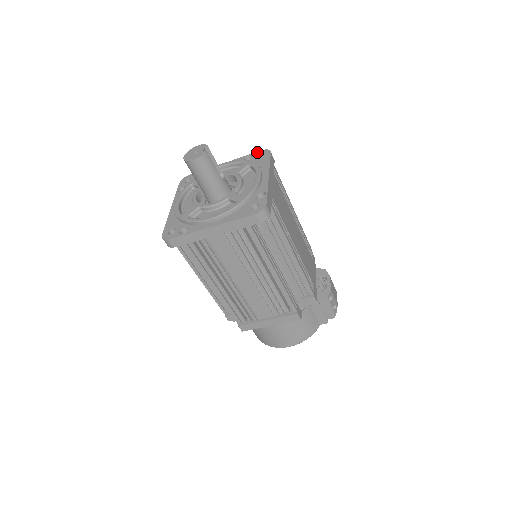
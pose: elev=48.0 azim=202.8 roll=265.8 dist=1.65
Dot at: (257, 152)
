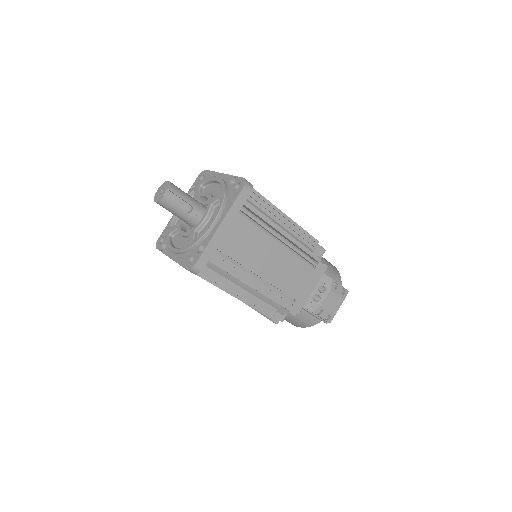
Dot at: (240, 178)
